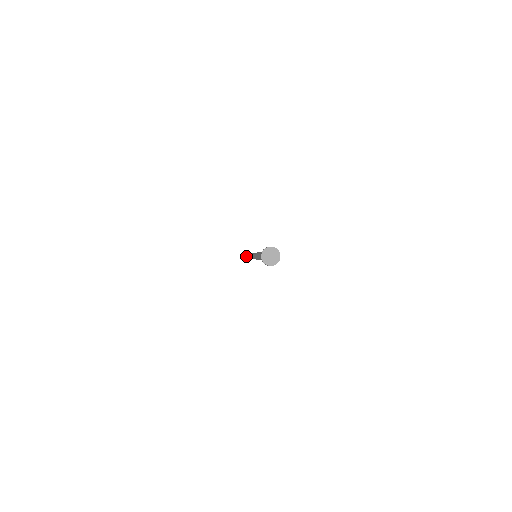
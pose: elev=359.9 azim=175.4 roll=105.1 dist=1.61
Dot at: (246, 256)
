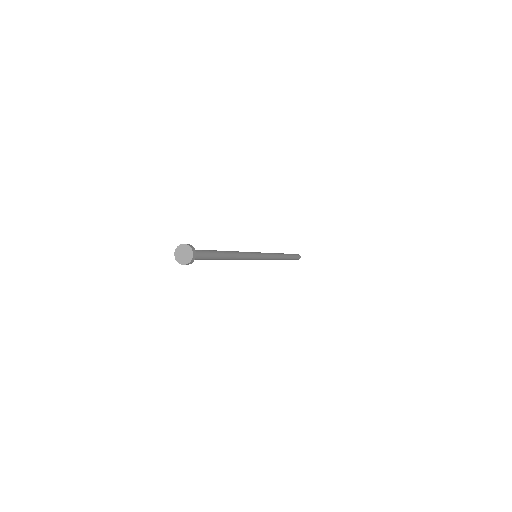
Dot at: occluded
